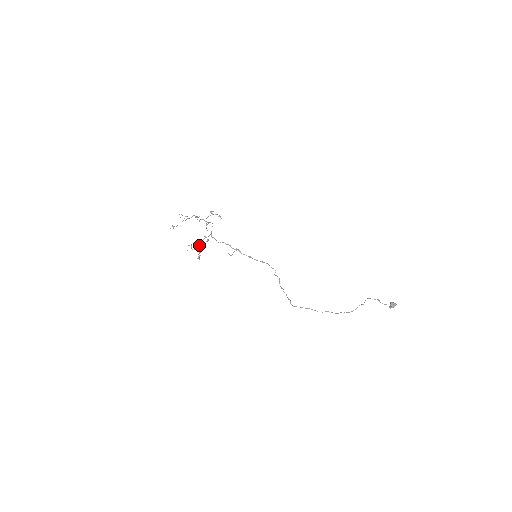
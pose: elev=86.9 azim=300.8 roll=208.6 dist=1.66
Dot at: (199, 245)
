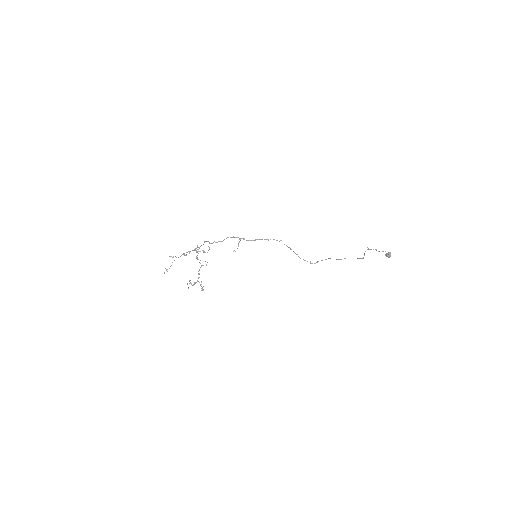
Dot at: (198, 277)
